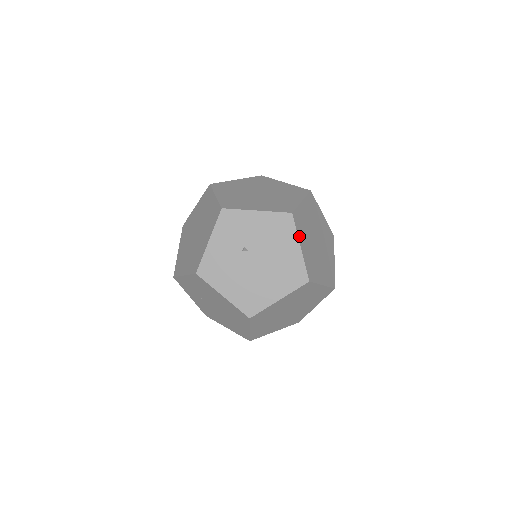
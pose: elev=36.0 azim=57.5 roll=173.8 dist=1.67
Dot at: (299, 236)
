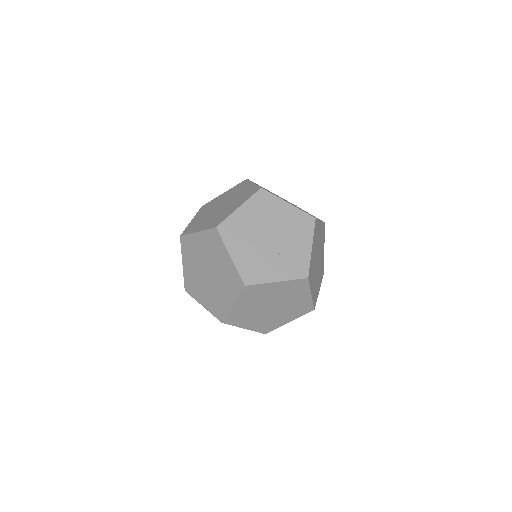
Dot at: (239, 325)
